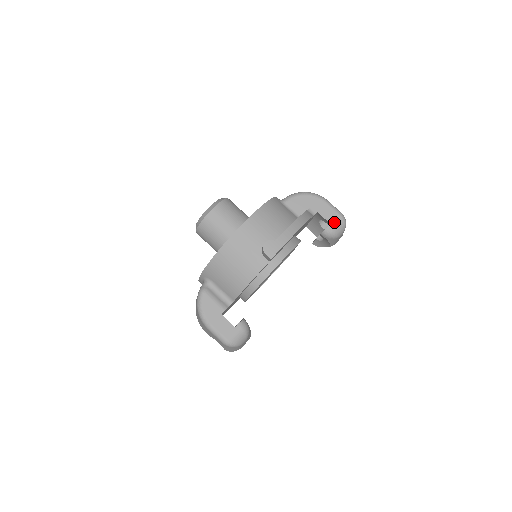
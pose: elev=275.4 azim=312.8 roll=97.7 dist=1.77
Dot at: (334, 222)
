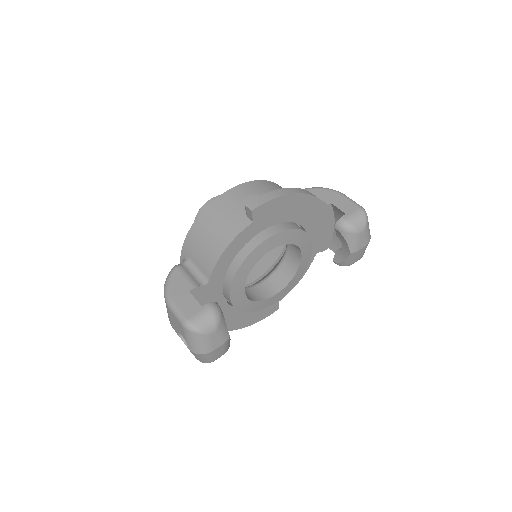
Dot at: (350, 212)
